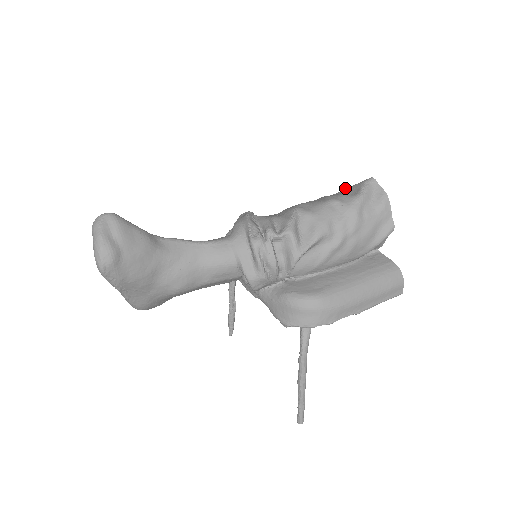
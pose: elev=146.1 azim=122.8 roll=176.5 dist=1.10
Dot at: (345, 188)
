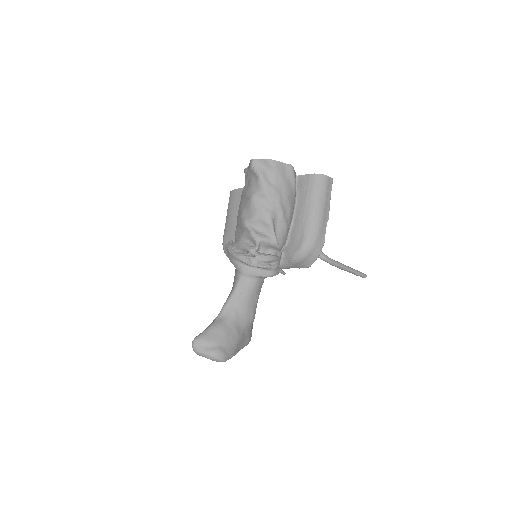
Dot at: (244, 171)
